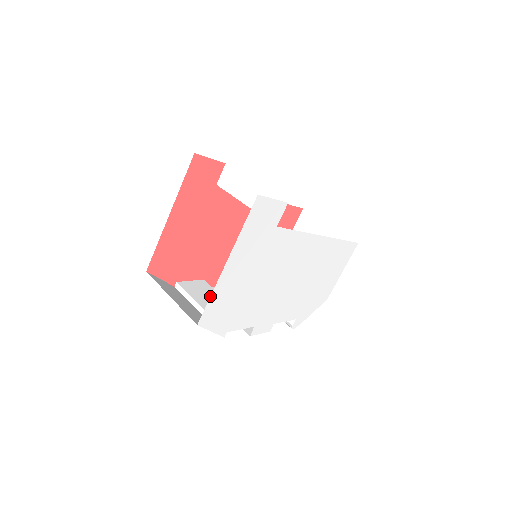
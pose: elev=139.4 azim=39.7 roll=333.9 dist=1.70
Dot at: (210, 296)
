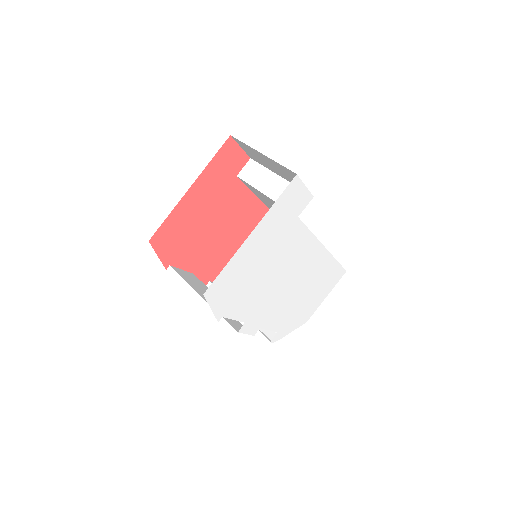
Dot at: (201, 287)
